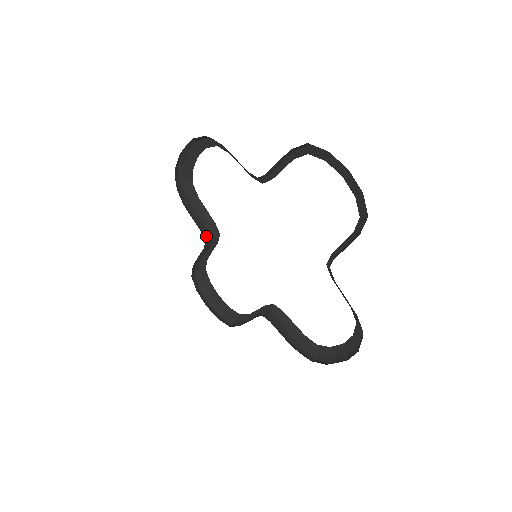
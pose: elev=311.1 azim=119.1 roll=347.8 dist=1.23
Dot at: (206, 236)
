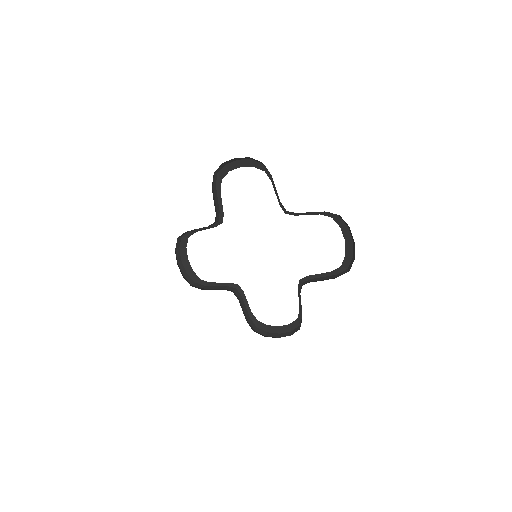
Dot at: occluded
